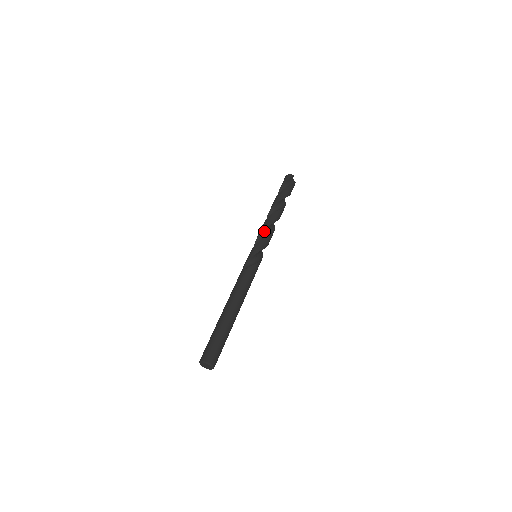
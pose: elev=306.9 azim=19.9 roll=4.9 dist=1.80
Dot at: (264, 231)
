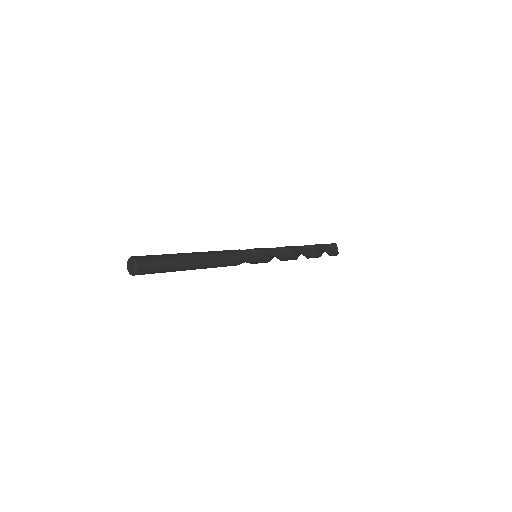
Dot at: occluded
